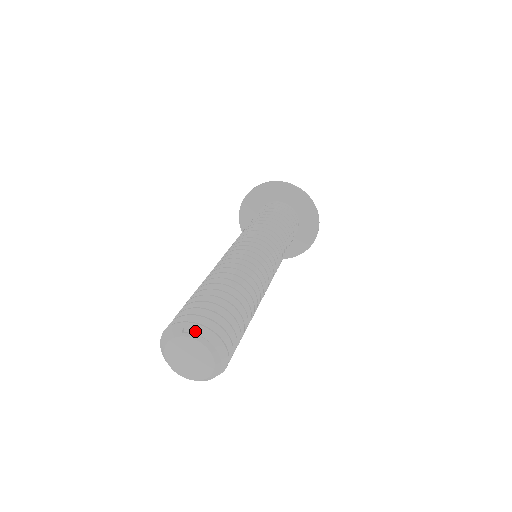
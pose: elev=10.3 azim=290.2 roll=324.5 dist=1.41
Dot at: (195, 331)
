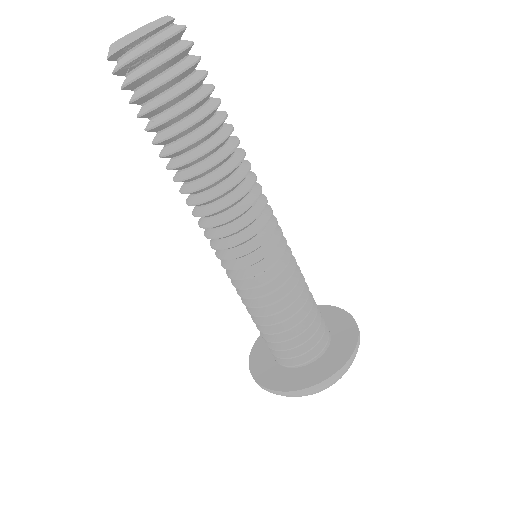
Dot at: occluded
